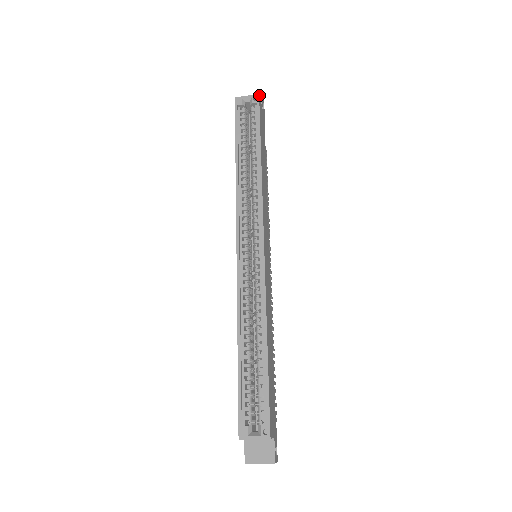
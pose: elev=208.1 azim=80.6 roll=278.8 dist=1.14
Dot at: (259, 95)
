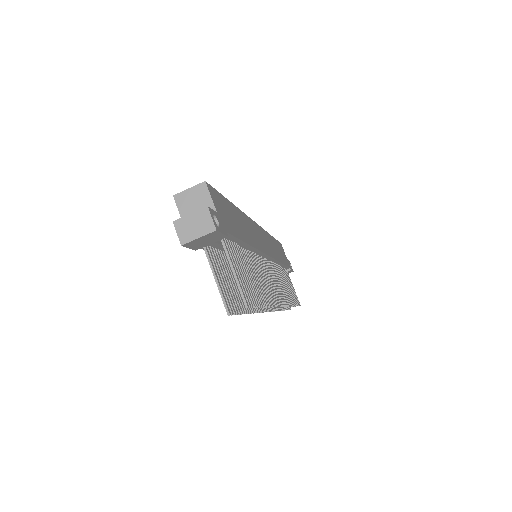
Dot at: occluded
